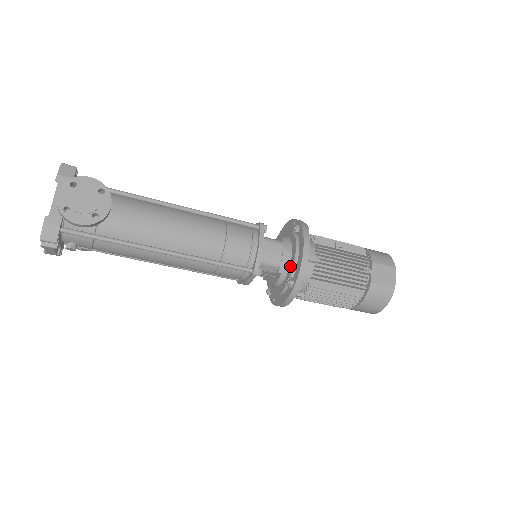
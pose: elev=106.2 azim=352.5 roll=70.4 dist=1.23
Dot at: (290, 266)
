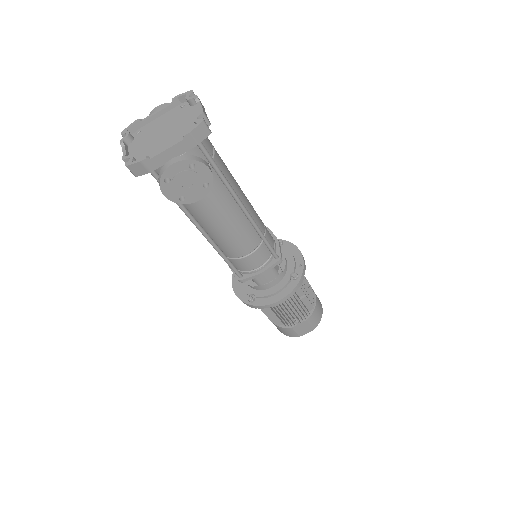
Dot at: (264, 291)
